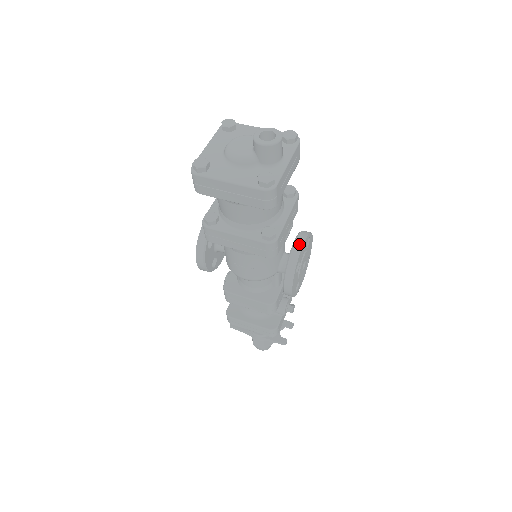
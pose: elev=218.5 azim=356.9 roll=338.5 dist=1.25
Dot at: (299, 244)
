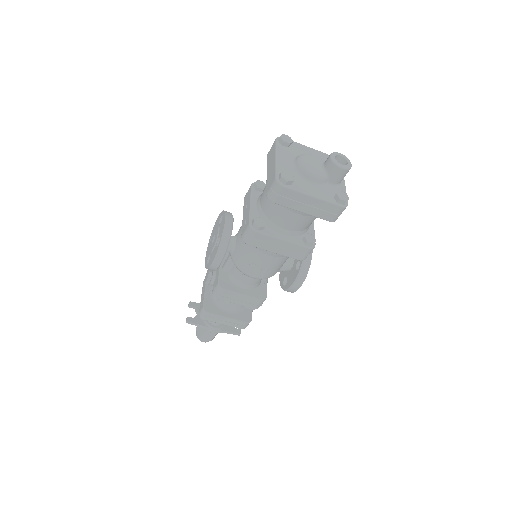
Dot at: occluded
